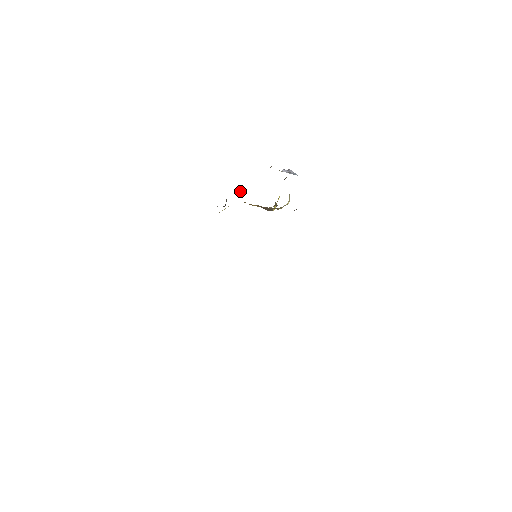
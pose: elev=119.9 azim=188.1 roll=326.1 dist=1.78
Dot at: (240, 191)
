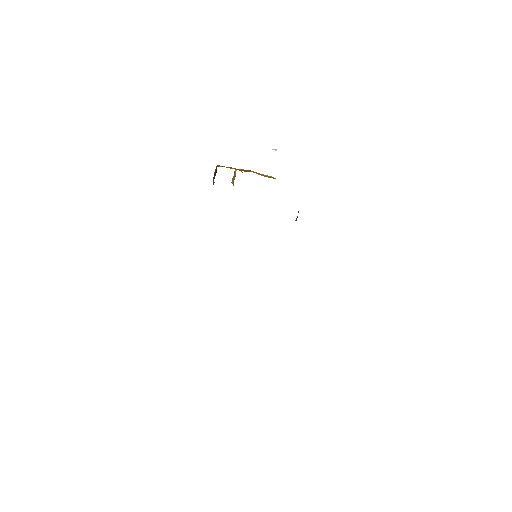
Dot at: occluded
